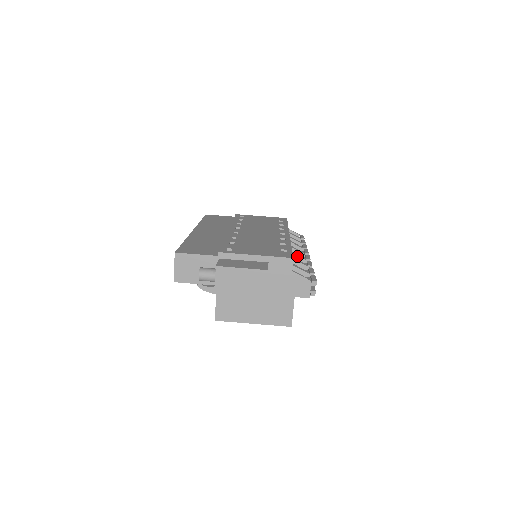
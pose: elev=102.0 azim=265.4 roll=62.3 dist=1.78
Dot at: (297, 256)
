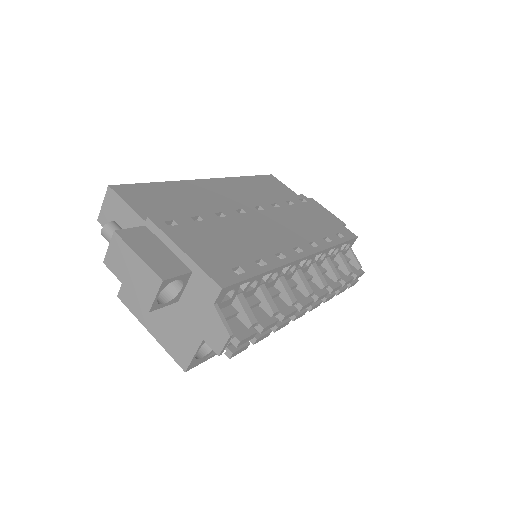
Dot at: (285, 290)
